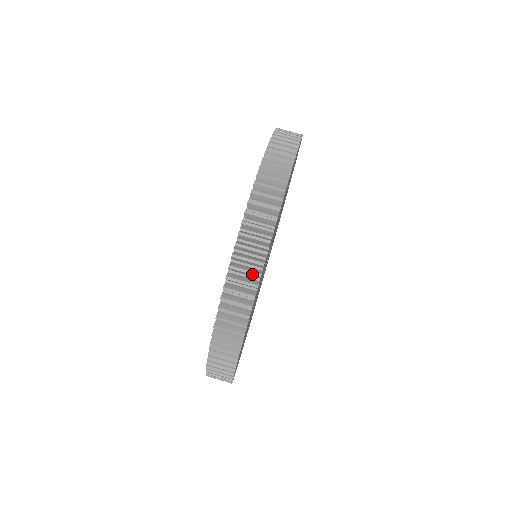
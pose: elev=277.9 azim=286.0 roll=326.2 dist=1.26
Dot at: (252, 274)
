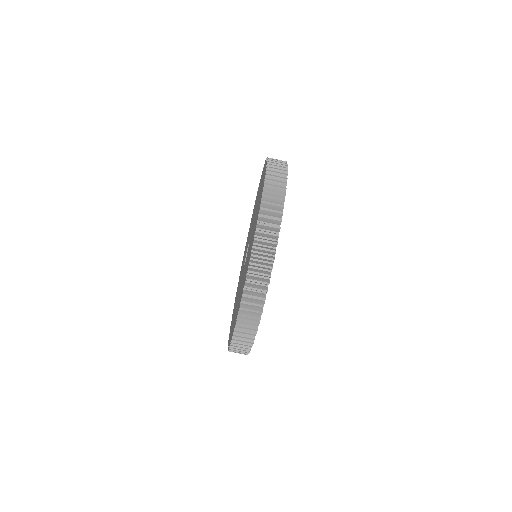
Dot at: (278, 205)
